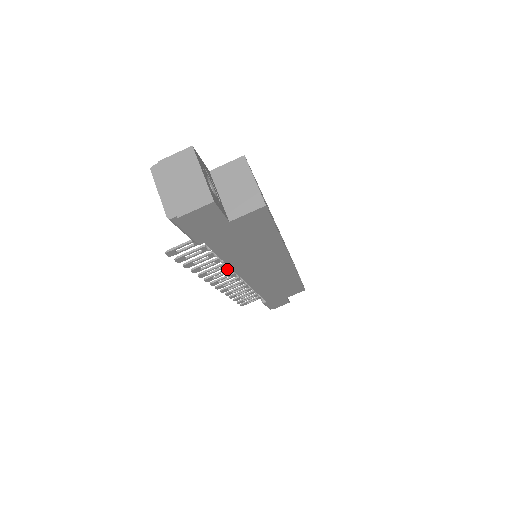
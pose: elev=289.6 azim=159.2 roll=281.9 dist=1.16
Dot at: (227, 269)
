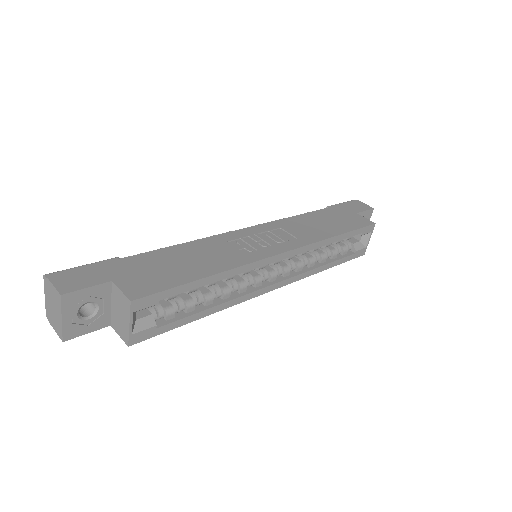
Dot at: occluded
